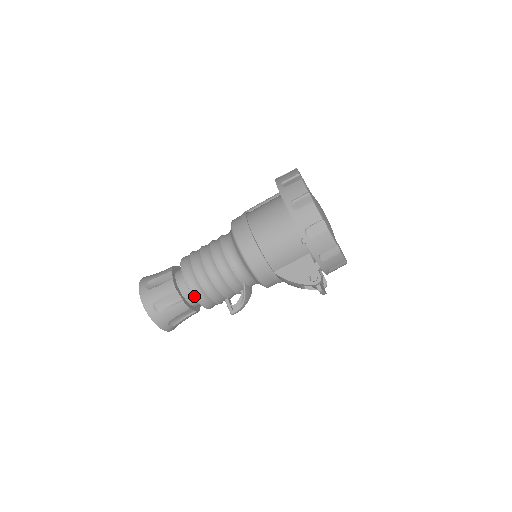
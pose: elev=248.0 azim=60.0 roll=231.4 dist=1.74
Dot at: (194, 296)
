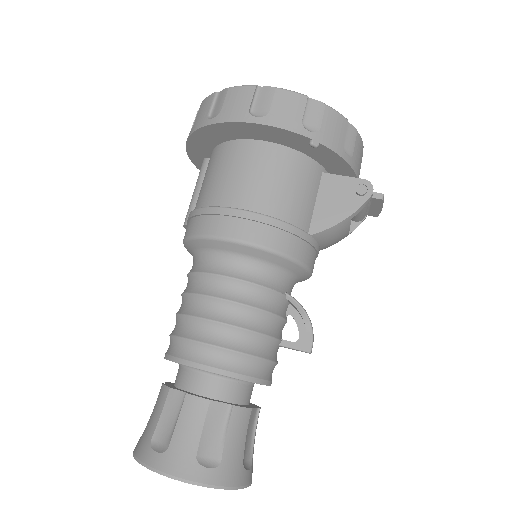
Dot at: (243, 379)
